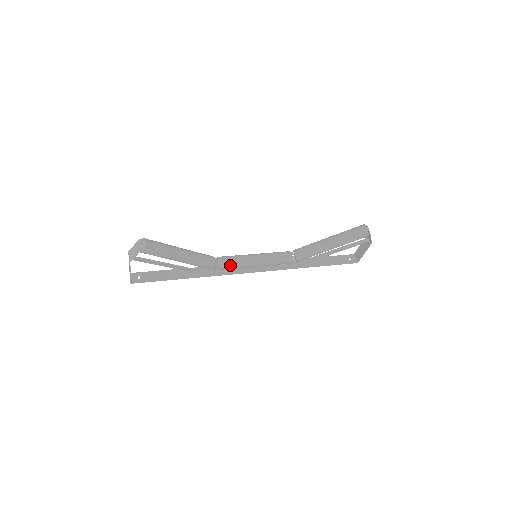
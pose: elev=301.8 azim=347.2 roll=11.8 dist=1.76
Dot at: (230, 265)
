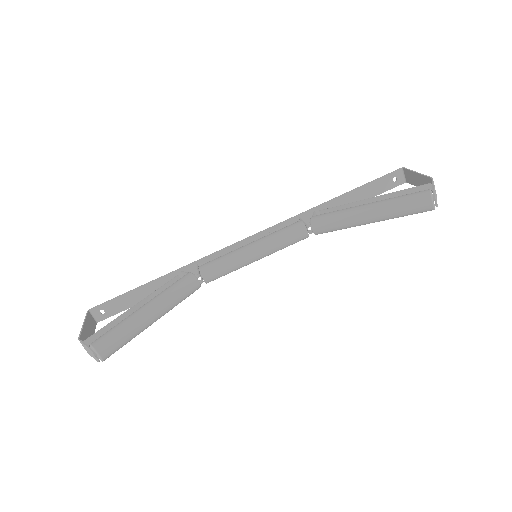
Dot at: (221, 276)
